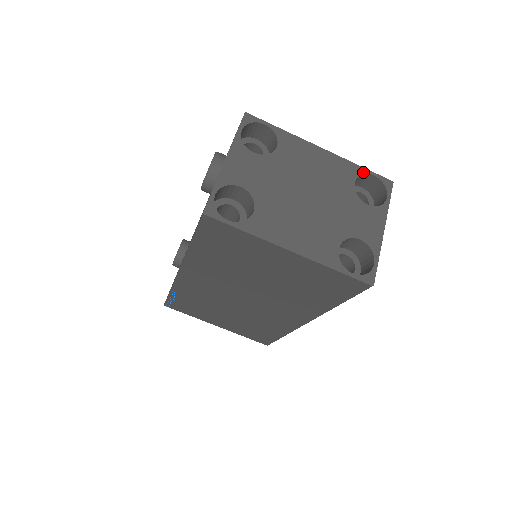
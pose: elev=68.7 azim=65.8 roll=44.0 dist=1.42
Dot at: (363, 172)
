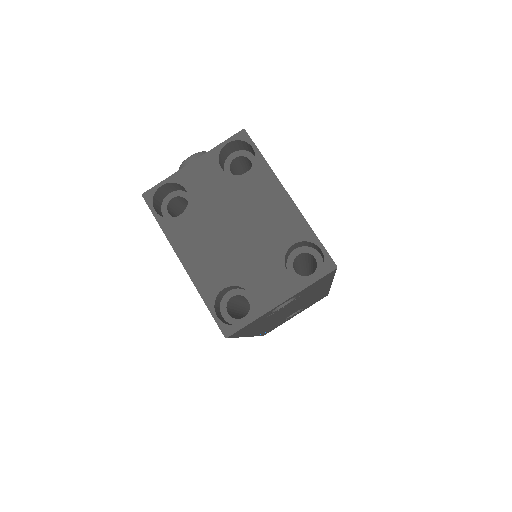
Dot at: (312, 240)
